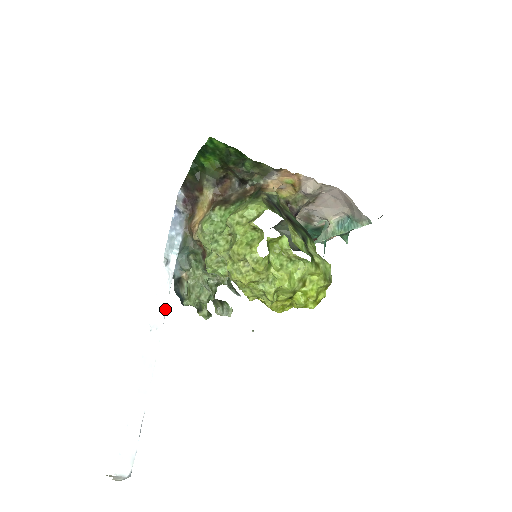
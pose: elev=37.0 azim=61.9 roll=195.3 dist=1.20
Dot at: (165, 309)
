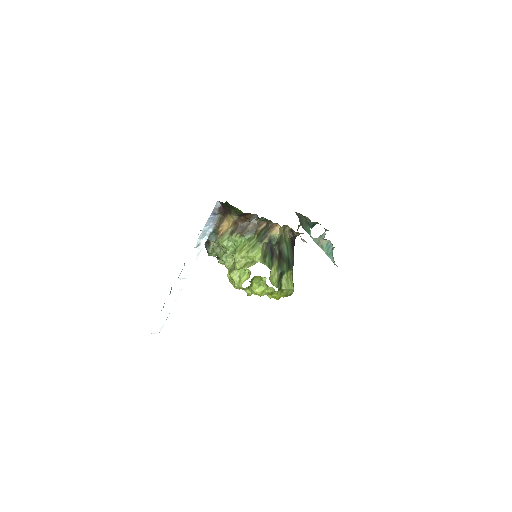
Dot at: occluded
